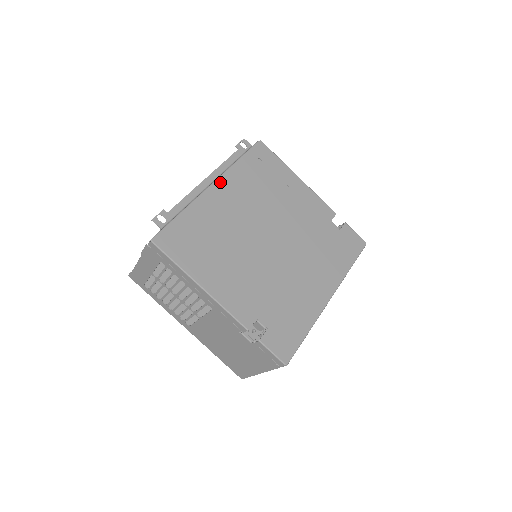
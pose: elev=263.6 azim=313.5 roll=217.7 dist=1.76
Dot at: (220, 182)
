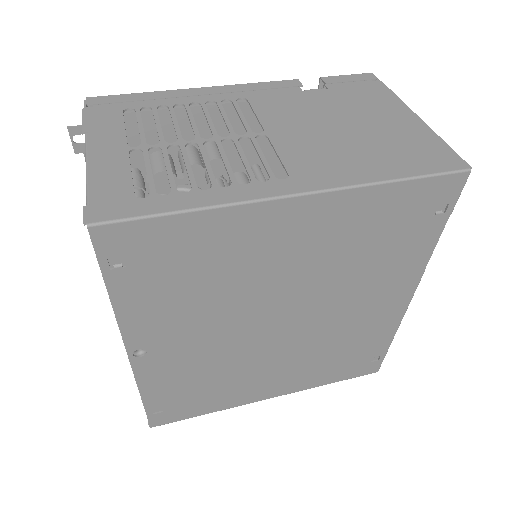
Dot at: occluded
